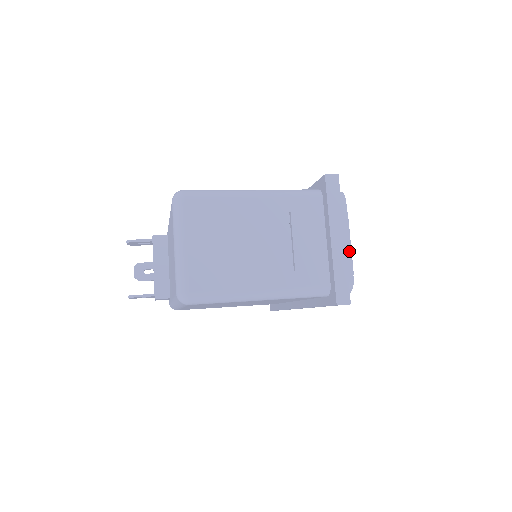
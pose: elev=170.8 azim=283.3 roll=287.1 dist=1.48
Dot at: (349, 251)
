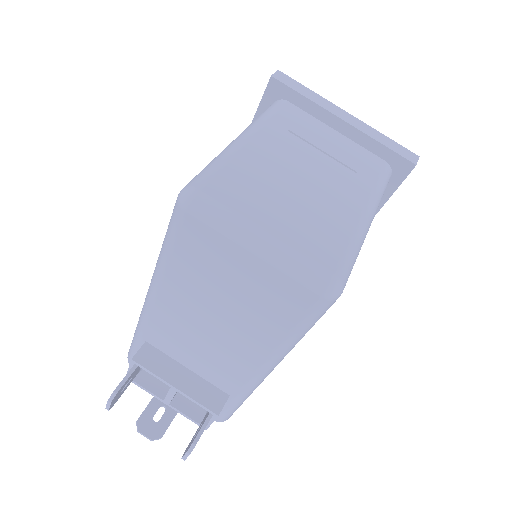
Dot at: occluded
